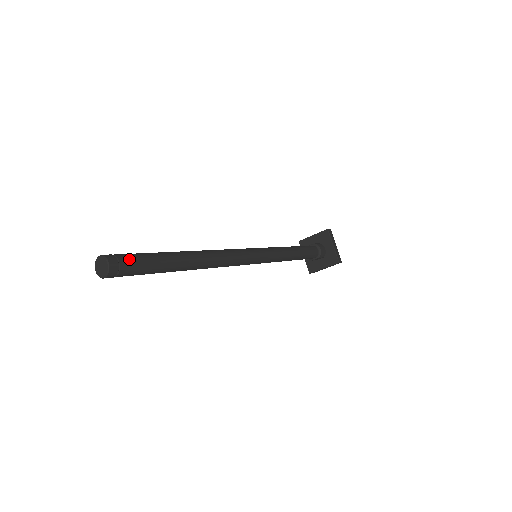
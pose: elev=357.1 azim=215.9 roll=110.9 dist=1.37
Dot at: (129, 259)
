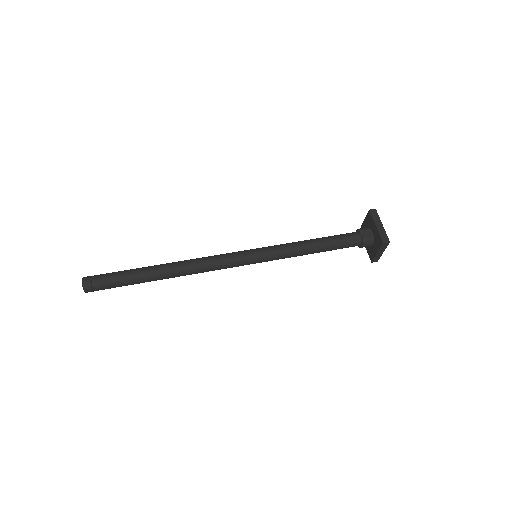
Dot at: (102, 288)
